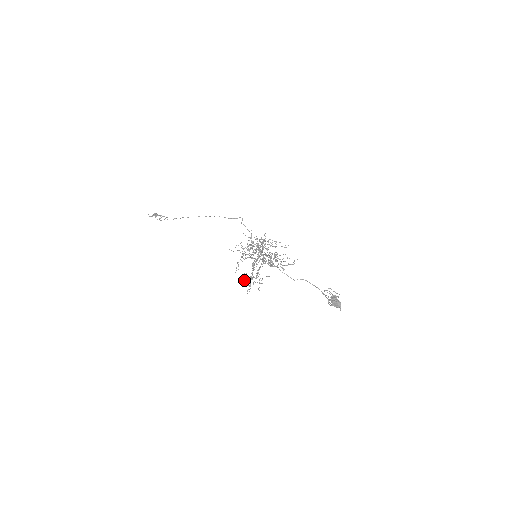
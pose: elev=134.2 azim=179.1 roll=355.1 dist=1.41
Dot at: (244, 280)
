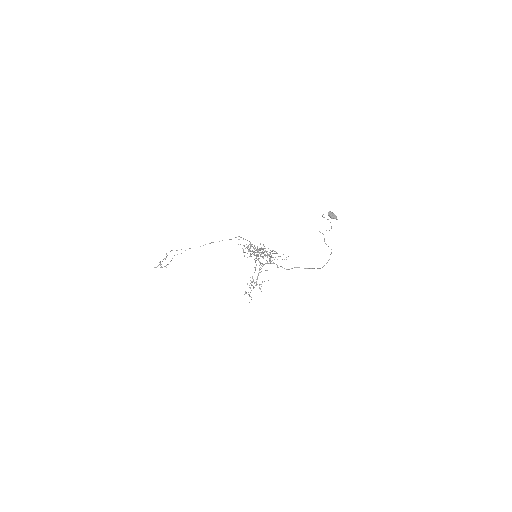
Dot at: (245, 293)
